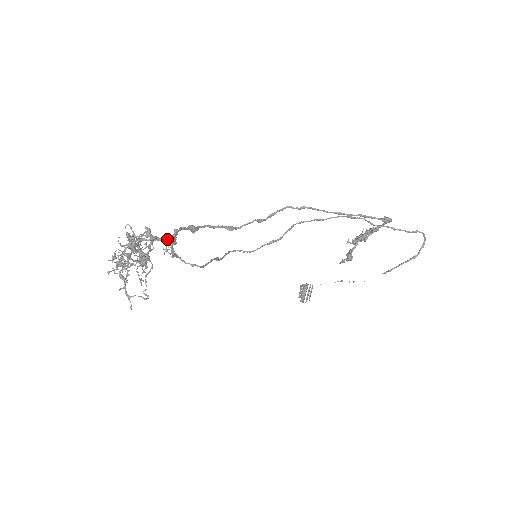
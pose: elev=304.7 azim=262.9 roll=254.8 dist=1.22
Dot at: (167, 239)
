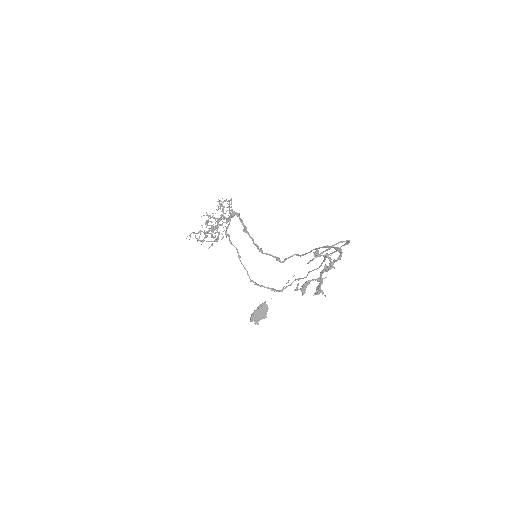
Dot at: occluded
